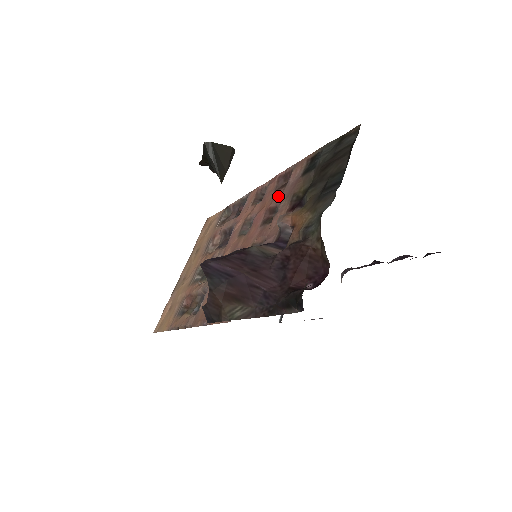
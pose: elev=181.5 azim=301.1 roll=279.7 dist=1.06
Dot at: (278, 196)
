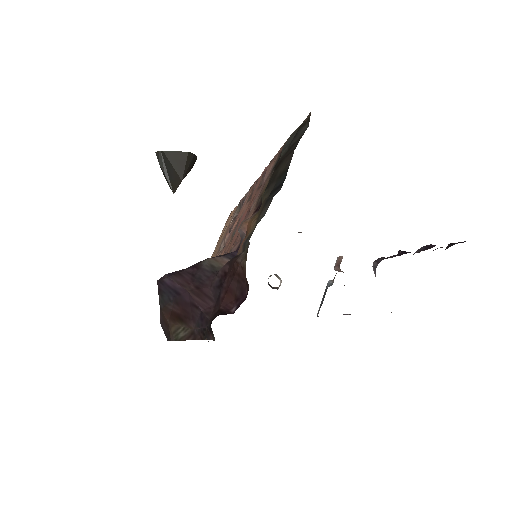
Dot at: (256, 195)
